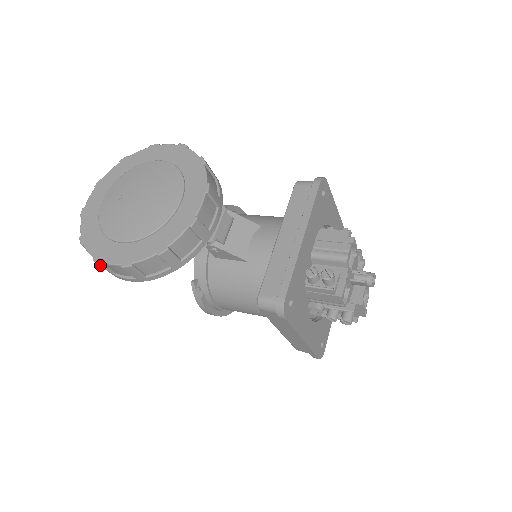
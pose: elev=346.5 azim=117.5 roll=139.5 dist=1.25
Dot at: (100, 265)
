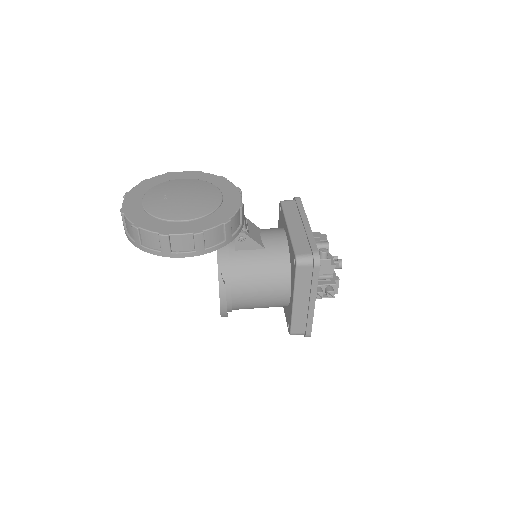
Dot at: (167, 238)
